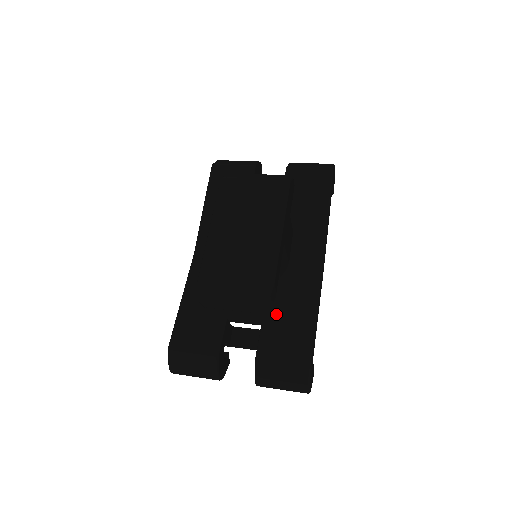
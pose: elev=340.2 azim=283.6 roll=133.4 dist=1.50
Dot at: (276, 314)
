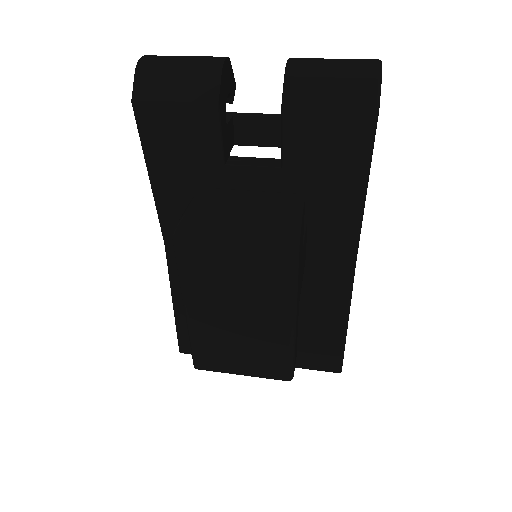
Dot at: occluded
